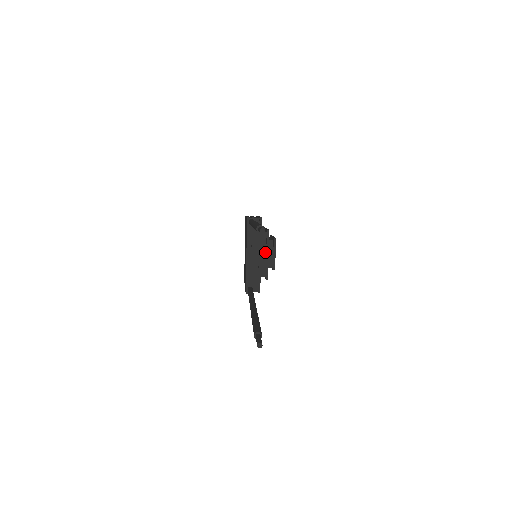
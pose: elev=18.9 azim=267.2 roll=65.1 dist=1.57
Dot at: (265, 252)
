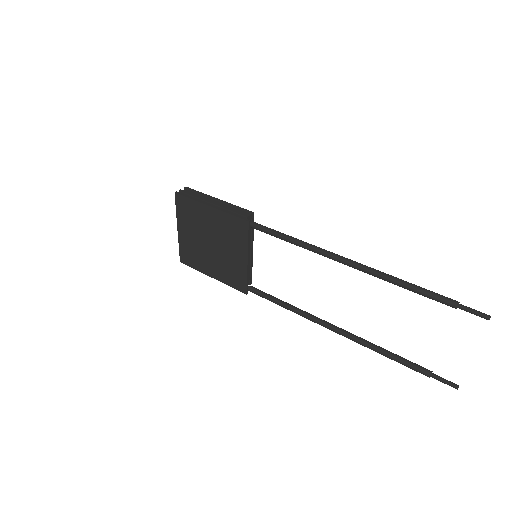
Dot at: occluded
